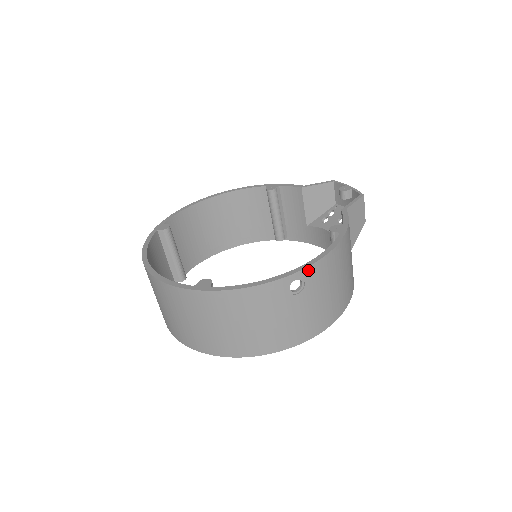
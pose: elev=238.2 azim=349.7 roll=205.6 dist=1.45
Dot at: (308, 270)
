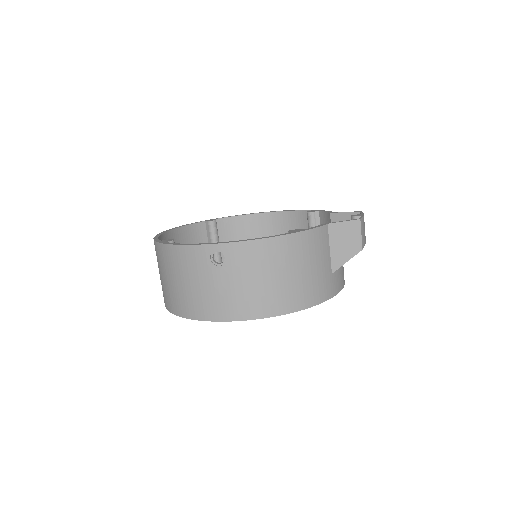
Dot at: (230, 246)
